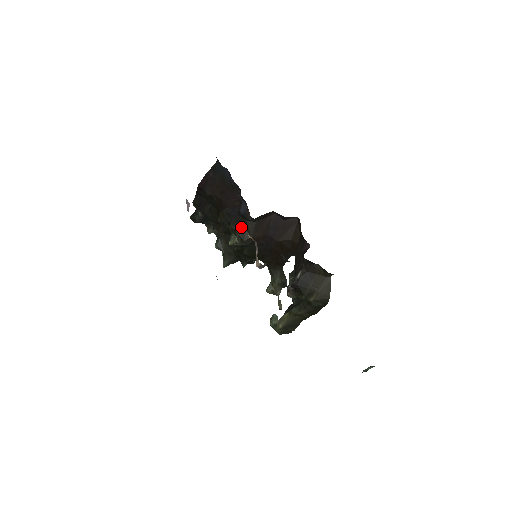
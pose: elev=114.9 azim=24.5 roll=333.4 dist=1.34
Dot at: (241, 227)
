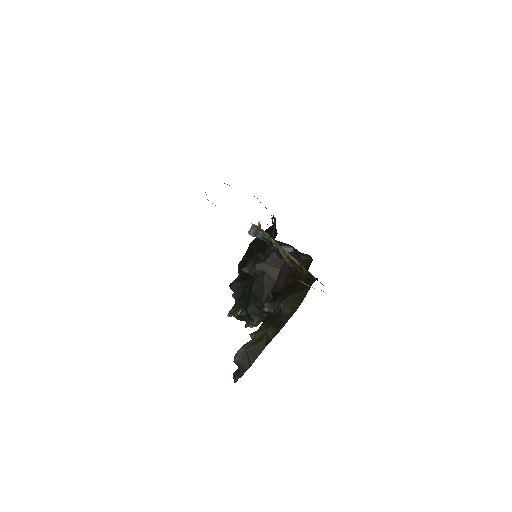
Dot at: (260, 254)
